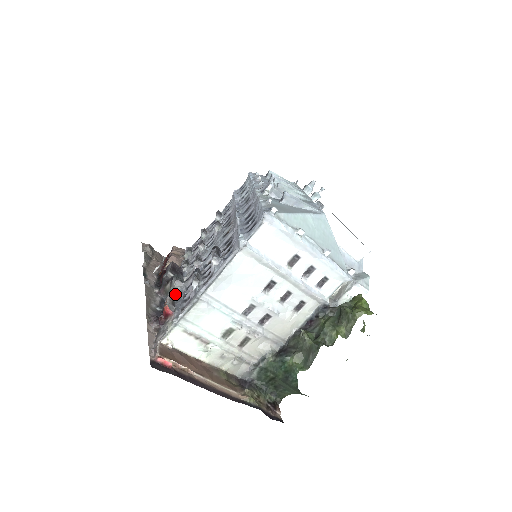
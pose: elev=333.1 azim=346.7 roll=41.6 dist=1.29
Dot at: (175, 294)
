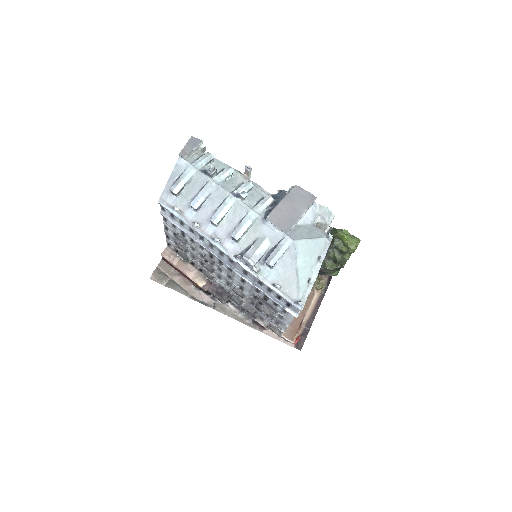
Dot at: (243, 305)
